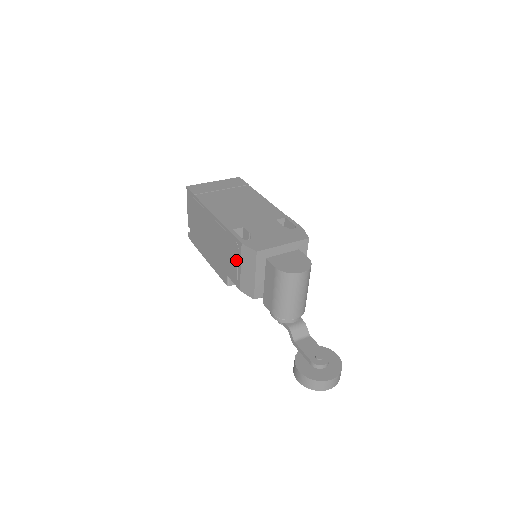
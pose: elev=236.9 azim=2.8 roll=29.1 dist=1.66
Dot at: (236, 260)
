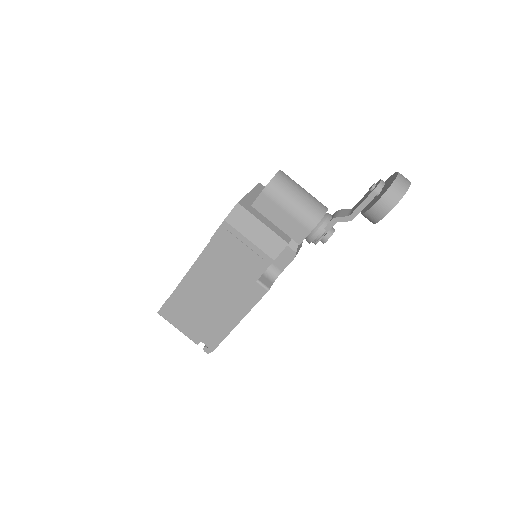
Dot at: (240, 244)
